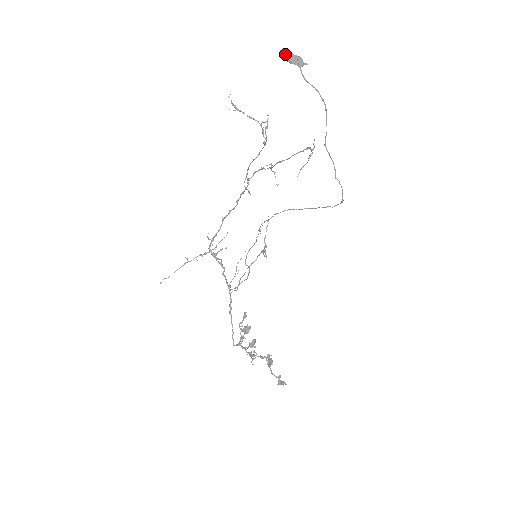
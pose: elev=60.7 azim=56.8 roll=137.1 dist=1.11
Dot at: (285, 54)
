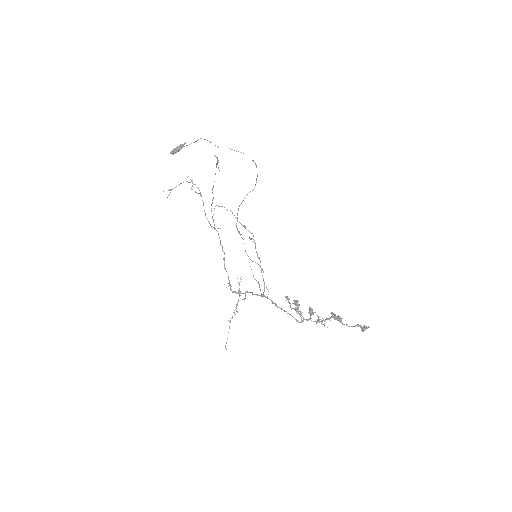
Dot at: (173, 151)
